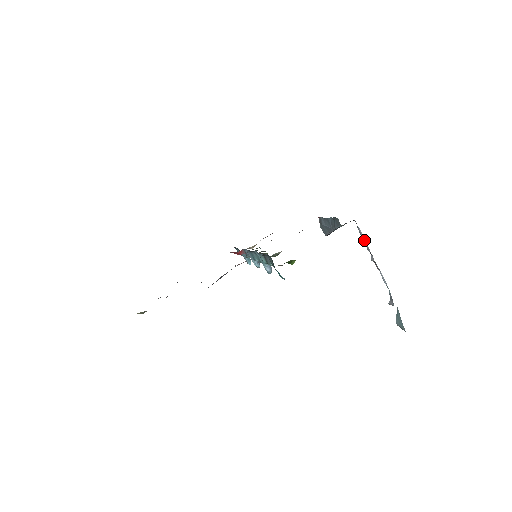
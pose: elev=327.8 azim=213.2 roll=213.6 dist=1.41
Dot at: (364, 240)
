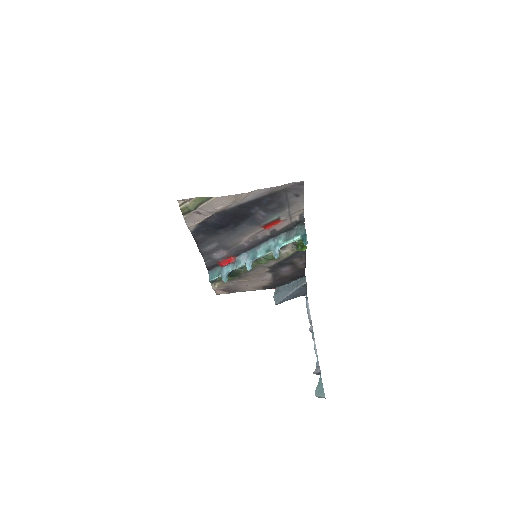
Dot at: (309, 312)
